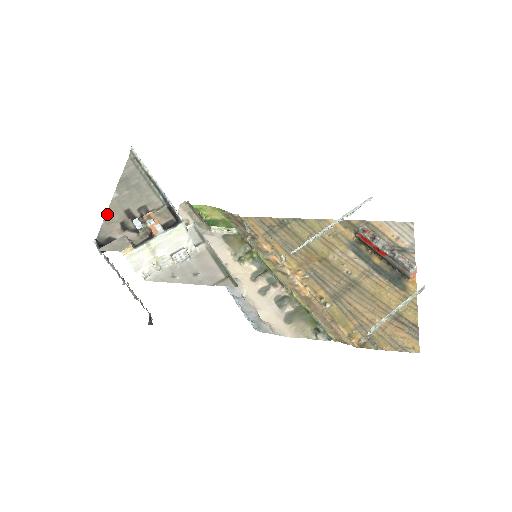
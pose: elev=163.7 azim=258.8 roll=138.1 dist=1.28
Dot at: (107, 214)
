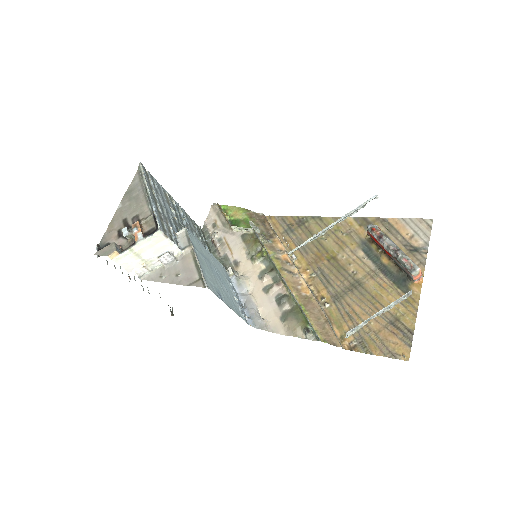
Dot at: (110, 223)
